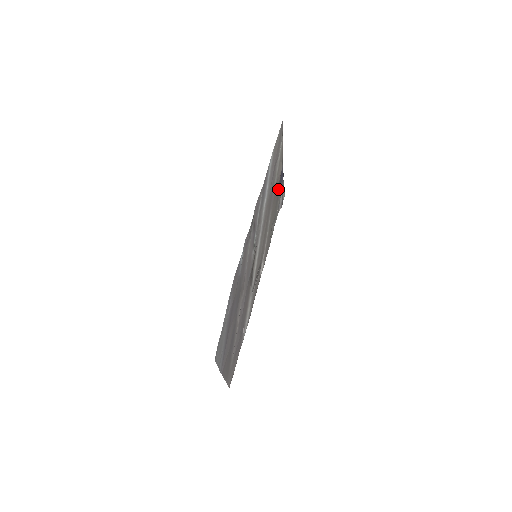
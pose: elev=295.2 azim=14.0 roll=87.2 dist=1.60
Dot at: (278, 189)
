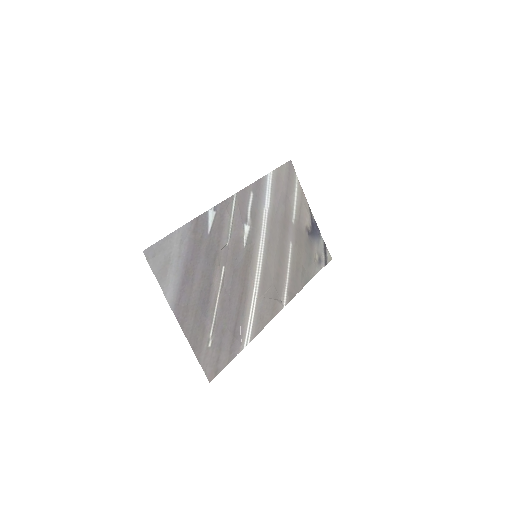
Dot at: (309, 236)
